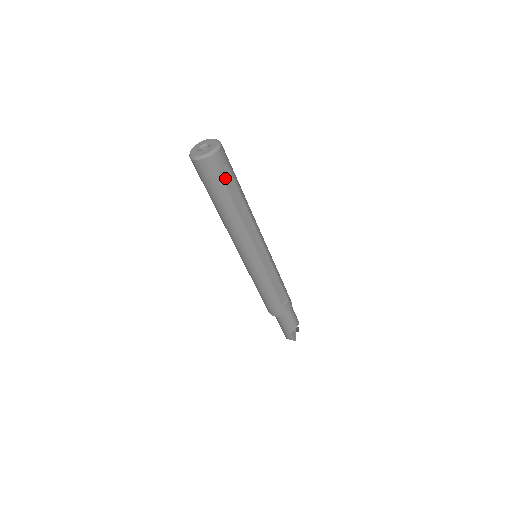
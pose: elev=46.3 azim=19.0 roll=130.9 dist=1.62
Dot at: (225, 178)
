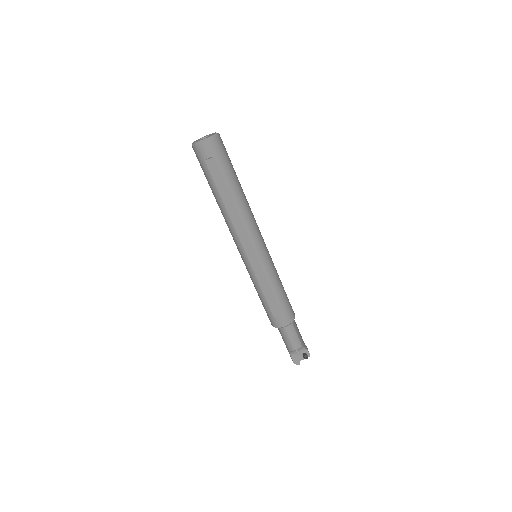
Dot at: (211, 168)
